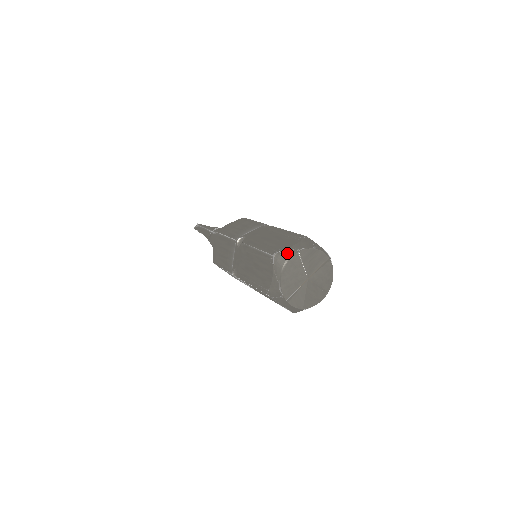
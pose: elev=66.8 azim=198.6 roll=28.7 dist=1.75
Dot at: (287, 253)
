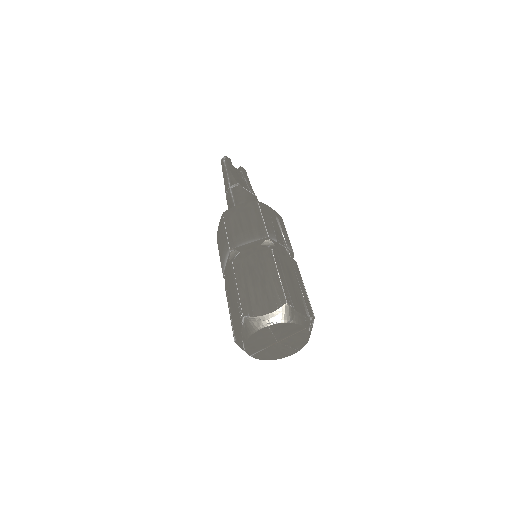
Dot at: (257, 322)
